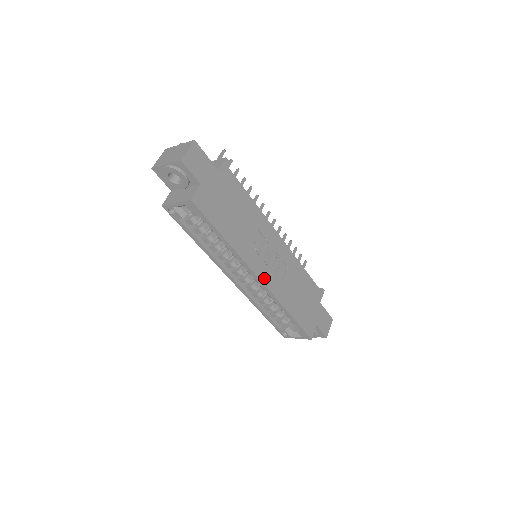
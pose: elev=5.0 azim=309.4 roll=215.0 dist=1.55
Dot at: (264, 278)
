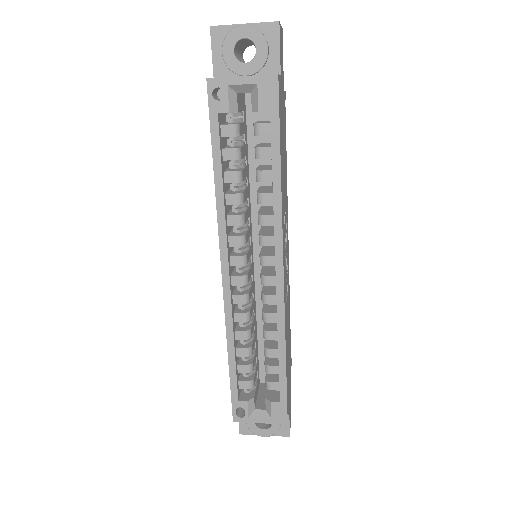
Dot at: (284, 276)
